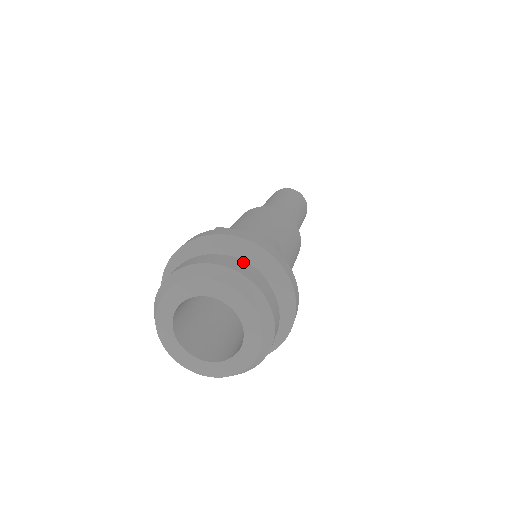
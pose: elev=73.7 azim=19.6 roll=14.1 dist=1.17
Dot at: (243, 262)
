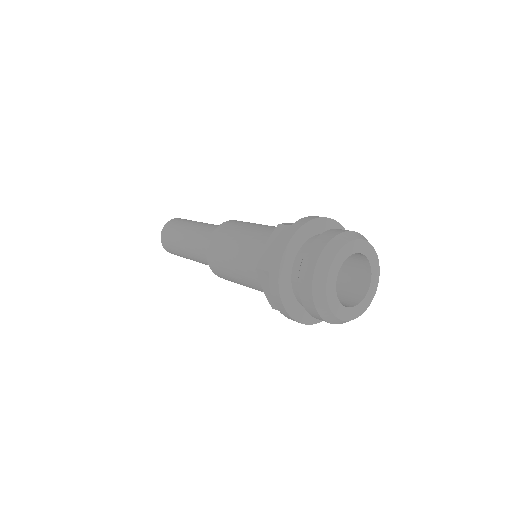
Dot at: occluded
